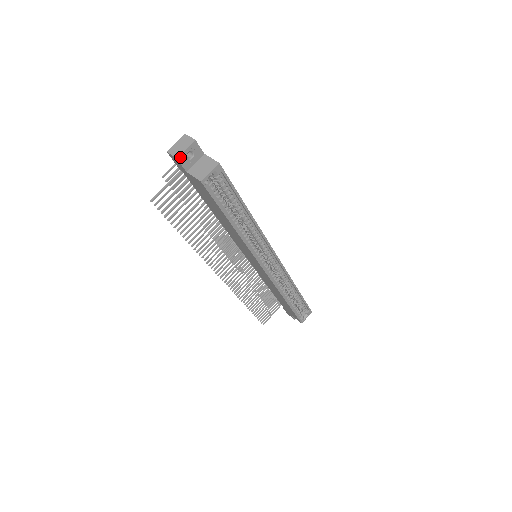
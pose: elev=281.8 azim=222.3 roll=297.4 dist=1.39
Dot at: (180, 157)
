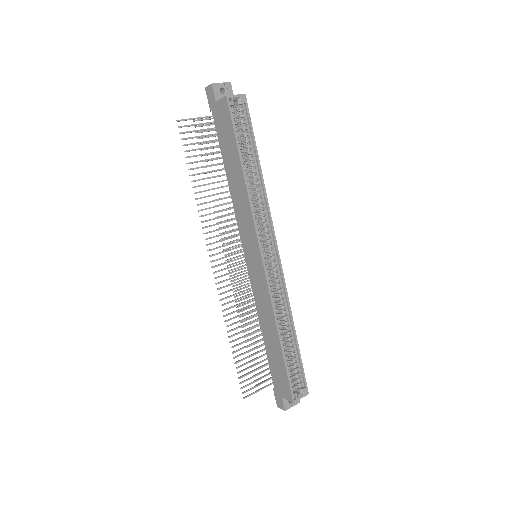
Dot at: (215, 85)
